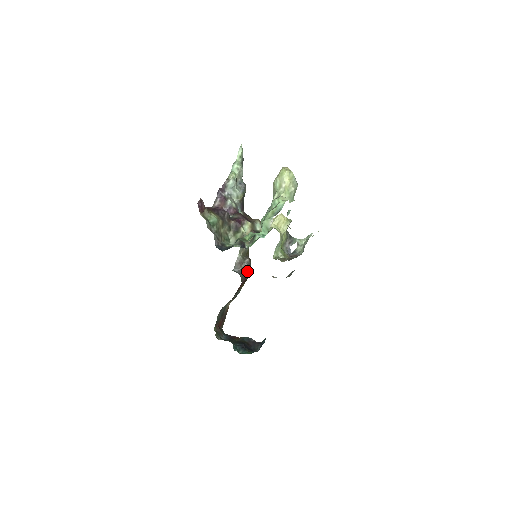
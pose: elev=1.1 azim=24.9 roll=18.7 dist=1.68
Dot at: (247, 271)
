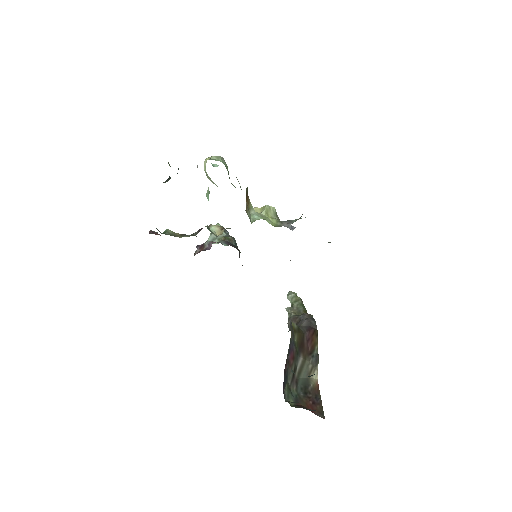
Dot at: (307, 321)
